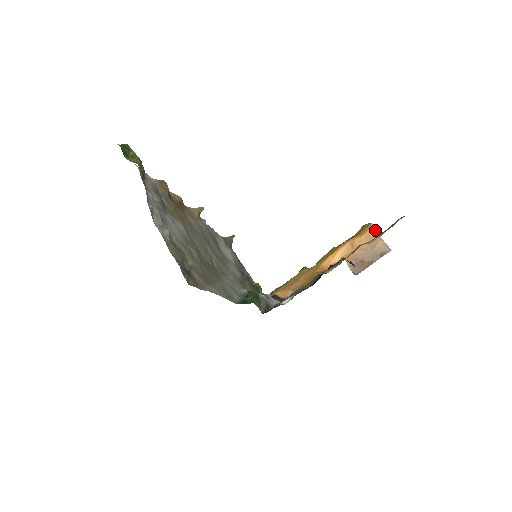
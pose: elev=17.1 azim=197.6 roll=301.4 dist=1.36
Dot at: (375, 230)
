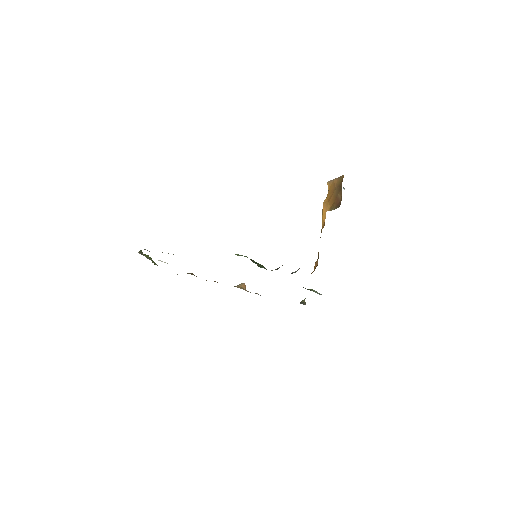
Dot at: (330, 181)
